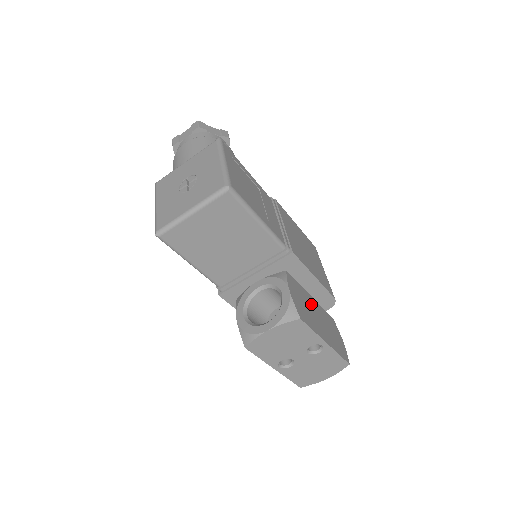
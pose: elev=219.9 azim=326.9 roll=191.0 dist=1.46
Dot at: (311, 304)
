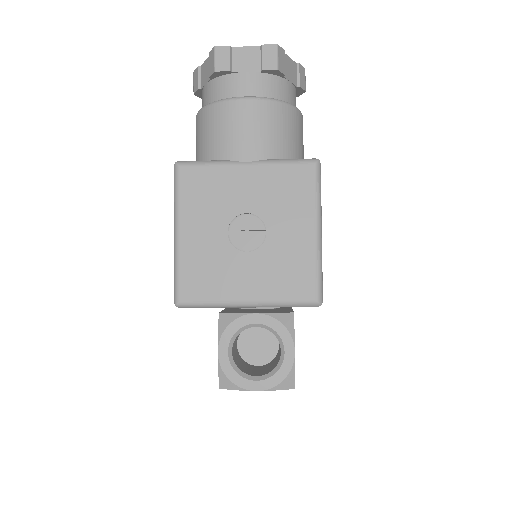
Dot at: occluded
